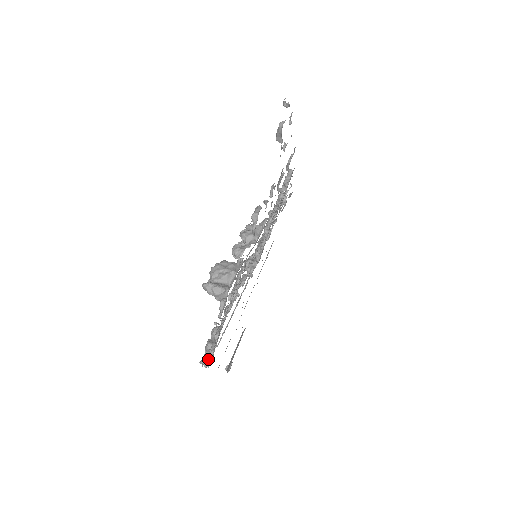
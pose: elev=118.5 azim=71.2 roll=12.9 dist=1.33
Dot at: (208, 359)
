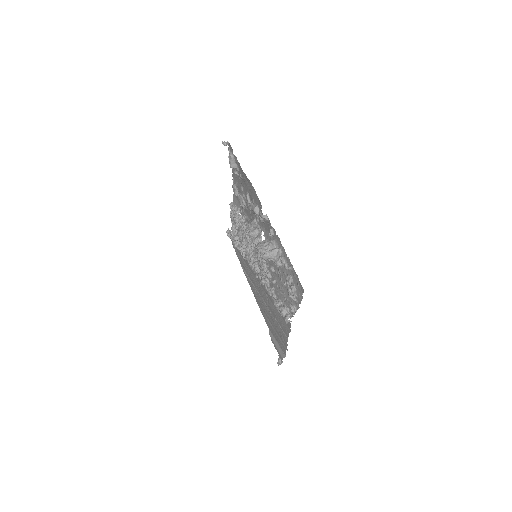
Dot at: (293, 306)
